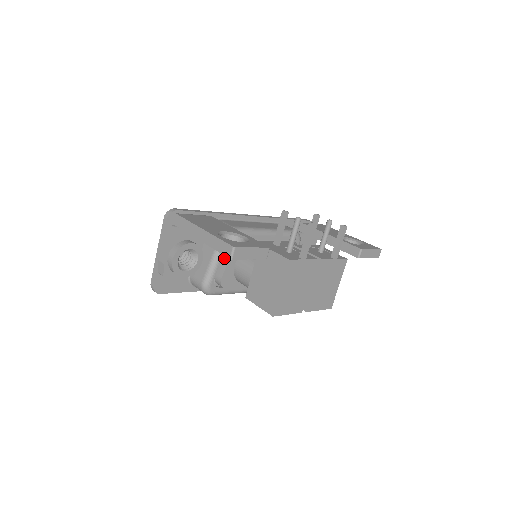
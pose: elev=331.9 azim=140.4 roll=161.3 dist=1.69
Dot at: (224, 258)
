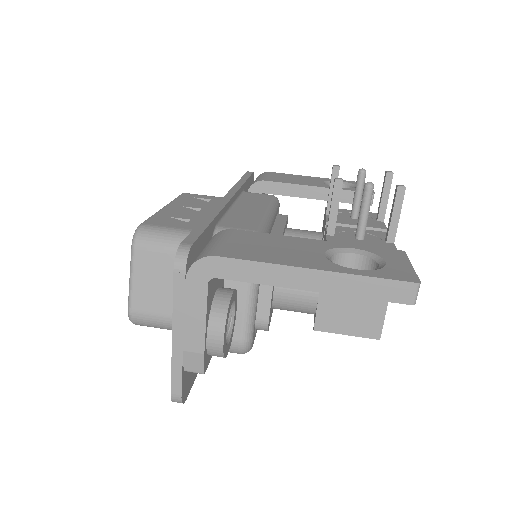
Dot at: (261, 287)
